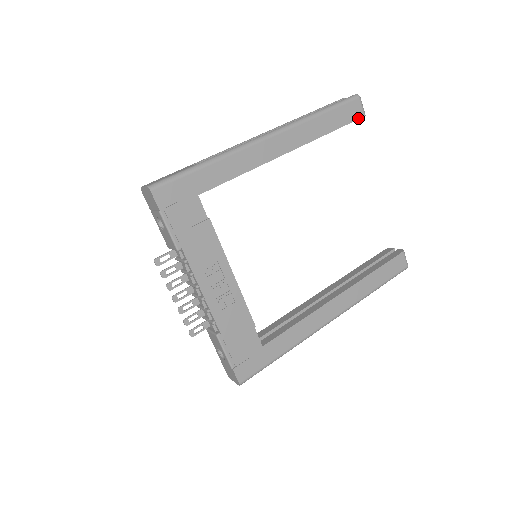
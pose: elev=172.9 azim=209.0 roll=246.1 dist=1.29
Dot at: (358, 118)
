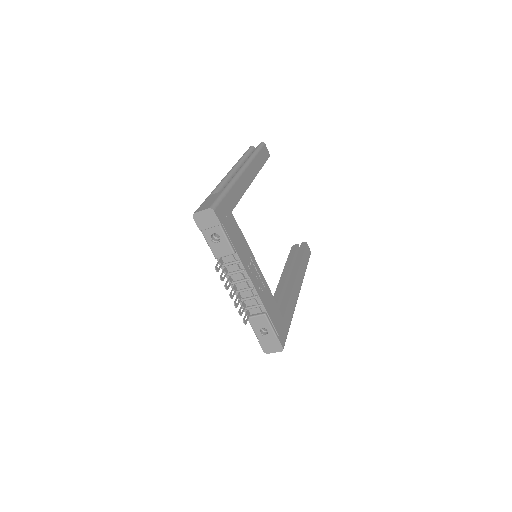
Dot at: (268, 157)
